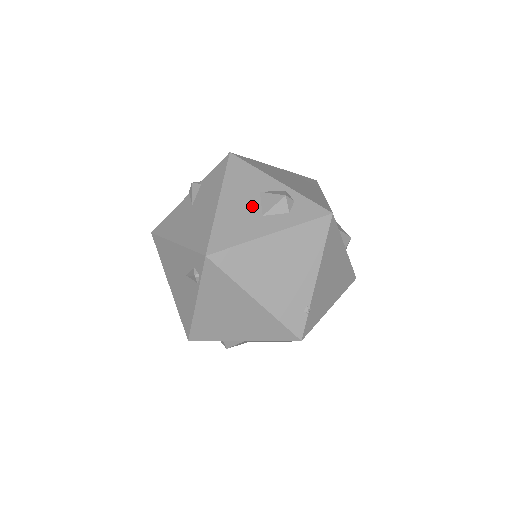
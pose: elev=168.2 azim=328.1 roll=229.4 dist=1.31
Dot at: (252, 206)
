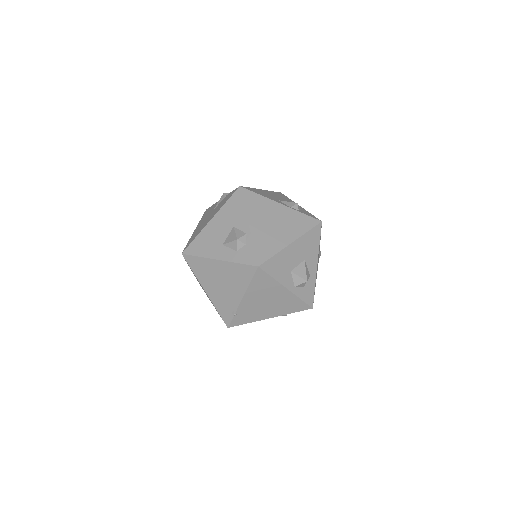
Dot at: (222, 234)
